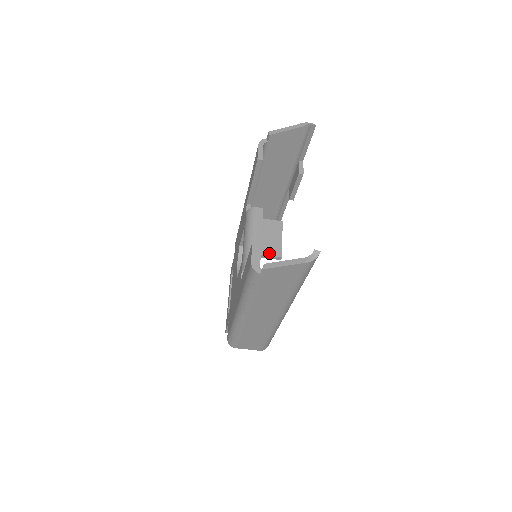
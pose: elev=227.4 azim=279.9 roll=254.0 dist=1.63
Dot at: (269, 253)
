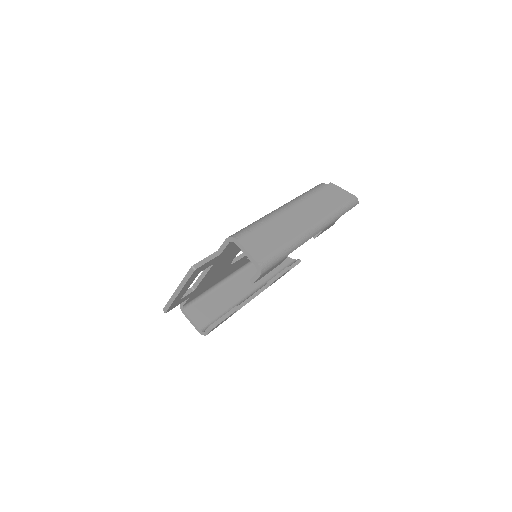
Dot at: occluded
